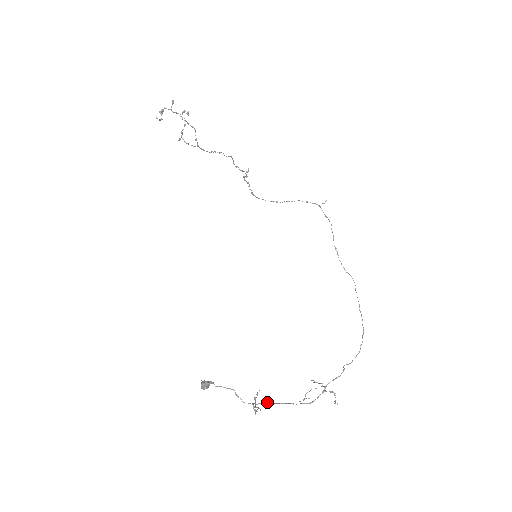
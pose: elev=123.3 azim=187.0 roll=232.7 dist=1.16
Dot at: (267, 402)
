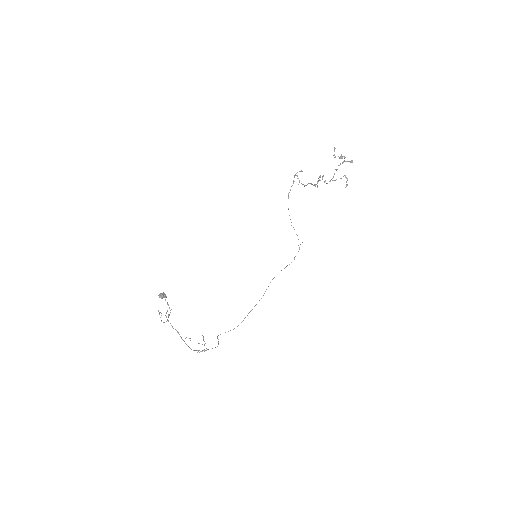
Dot at: occluded
